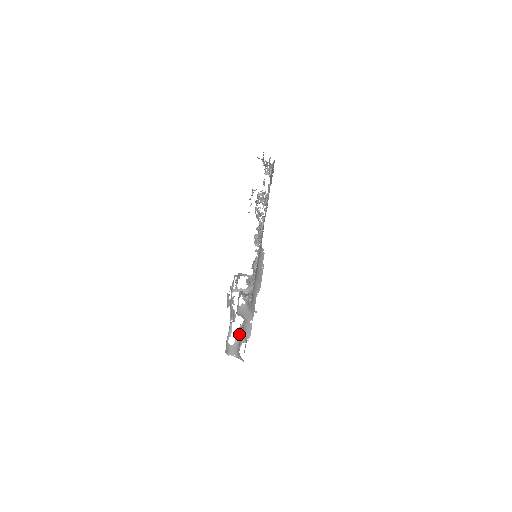
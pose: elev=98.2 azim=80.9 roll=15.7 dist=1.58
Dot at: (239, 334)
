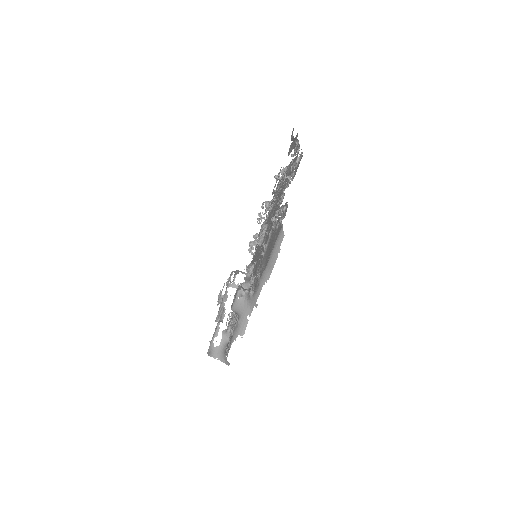
Dot at: (226, 335)
